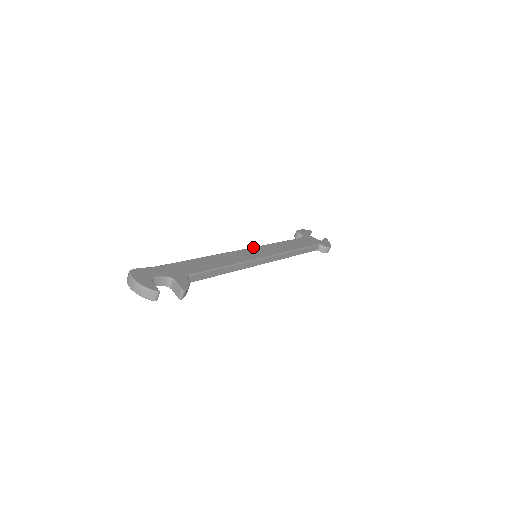
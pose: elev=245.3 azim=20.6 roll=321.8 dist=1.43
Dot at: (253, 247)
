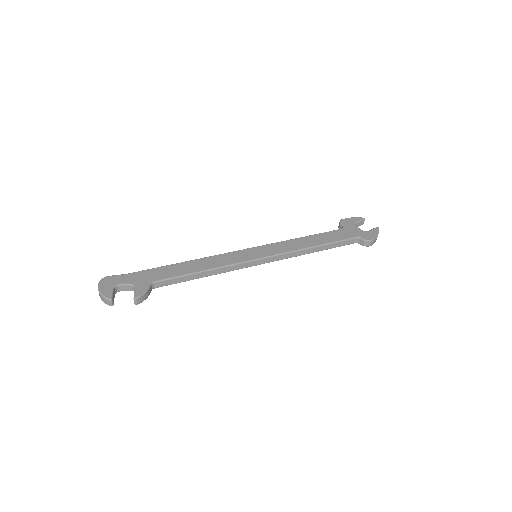
Dot at: occluded
